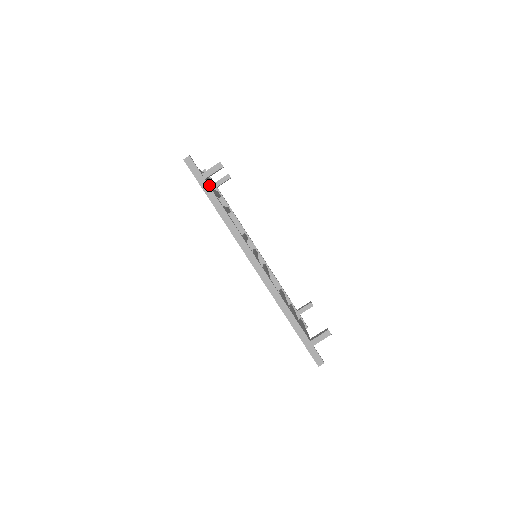
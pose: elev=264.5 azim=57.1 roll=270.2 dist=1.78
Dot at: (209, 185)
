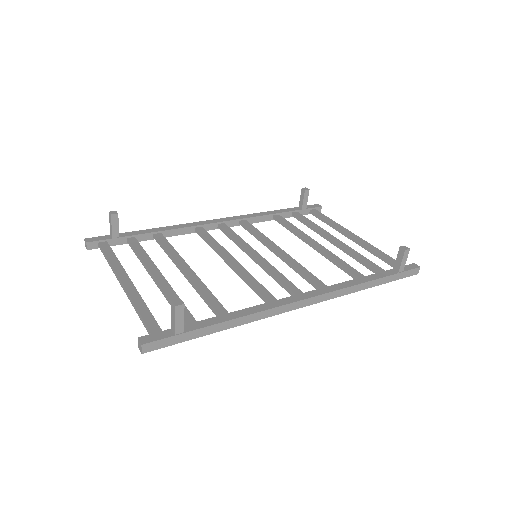
Dot at: occluded
